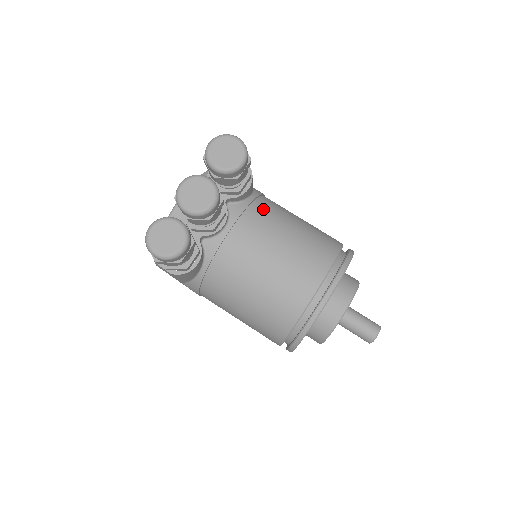
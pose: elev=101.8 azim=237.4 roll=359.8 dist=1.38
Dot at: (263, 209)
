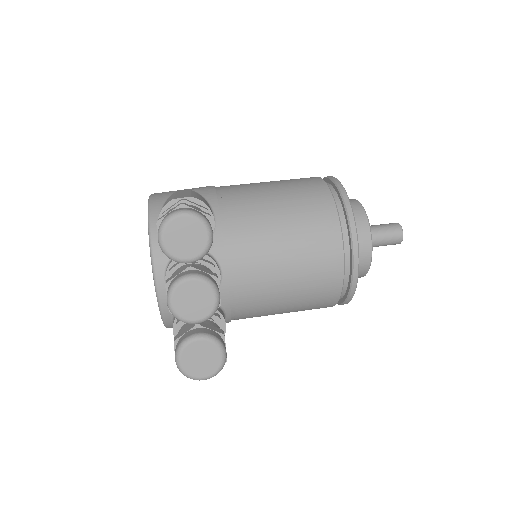
Dot at: (236, 220)
